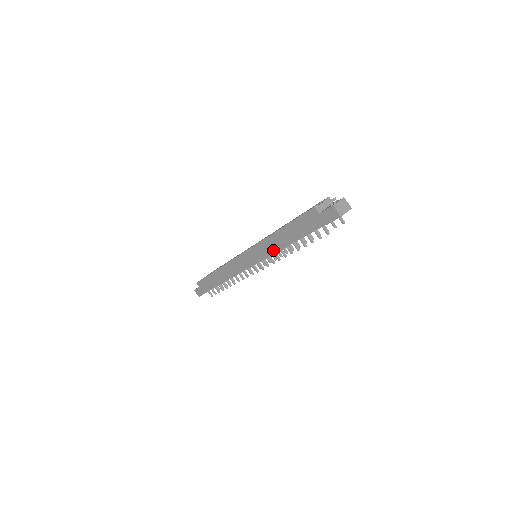
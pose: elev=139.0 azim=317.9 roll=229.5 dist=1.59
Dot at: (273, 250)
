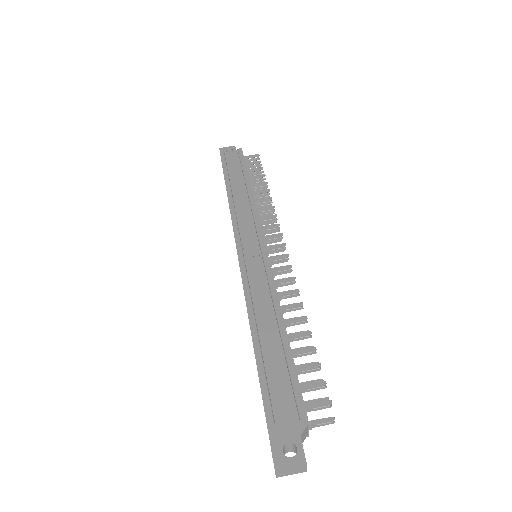
Dot at: occluded
